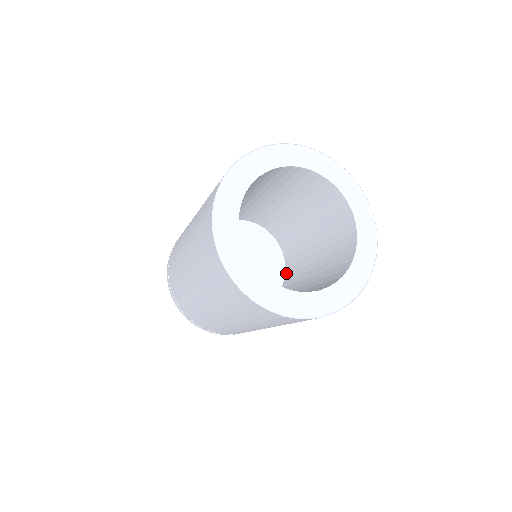
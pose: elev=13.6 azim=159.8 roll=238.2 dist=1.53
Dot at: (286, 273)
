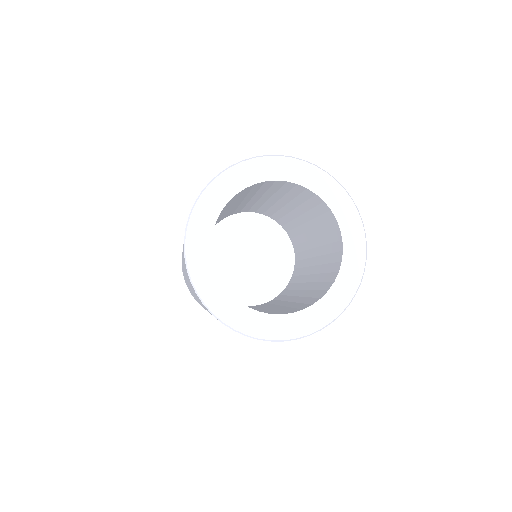
Dot at: (295, 253)
